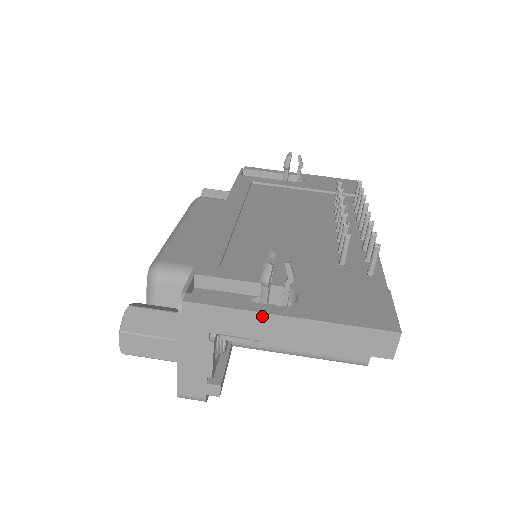
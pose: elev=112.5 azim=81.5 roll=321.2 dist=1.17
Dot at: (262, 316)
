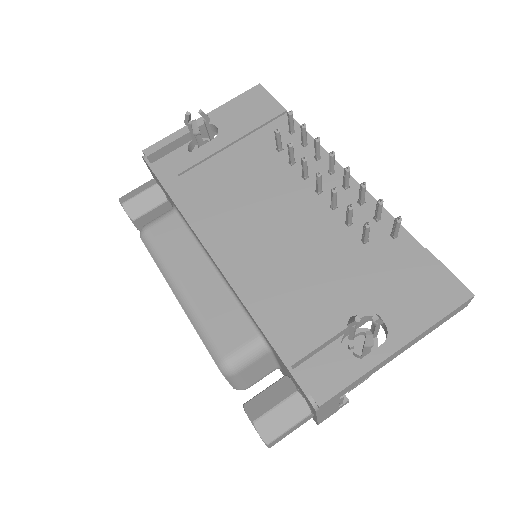
Dot at: (379, 365)
